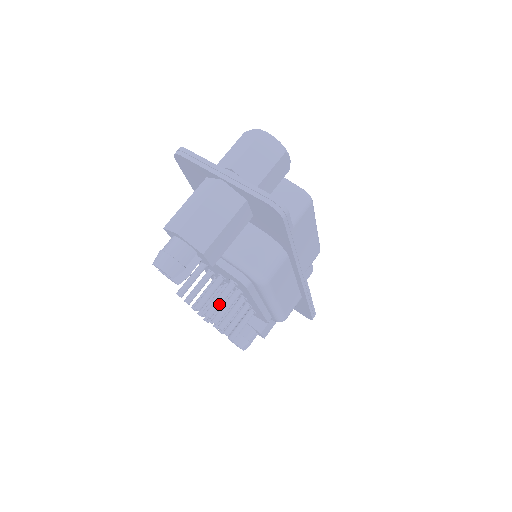
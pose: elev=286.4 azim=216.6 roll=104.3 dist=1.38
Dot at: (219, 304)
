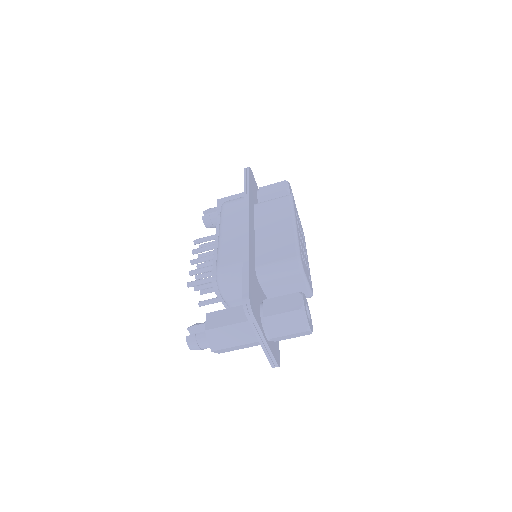
Dot at: occluded
